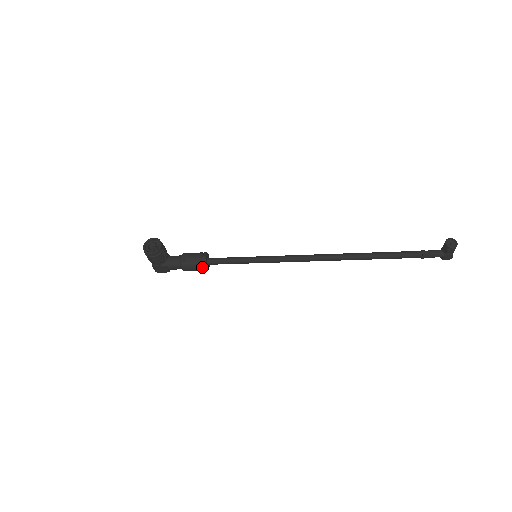
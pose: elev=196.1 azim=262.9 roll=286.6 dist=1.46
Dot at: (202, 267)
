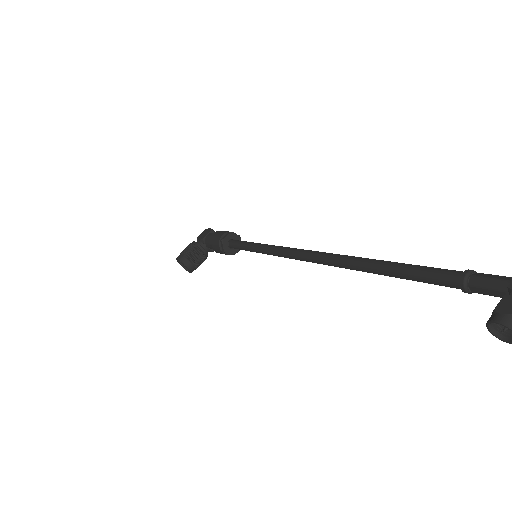
Dot at: (234, 252)
